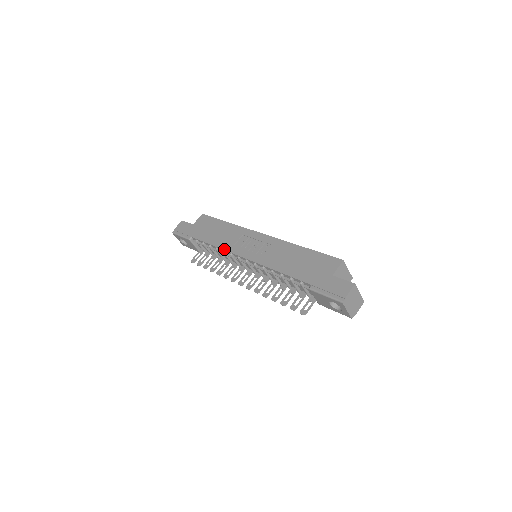
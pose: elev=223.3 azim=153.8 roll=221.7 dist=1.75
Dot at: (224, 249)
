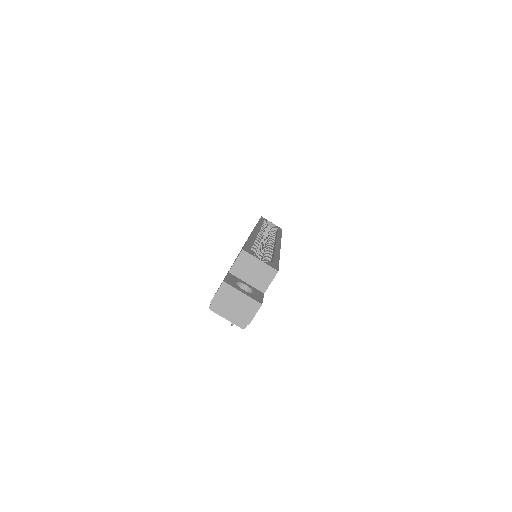
Dot at: occluded
